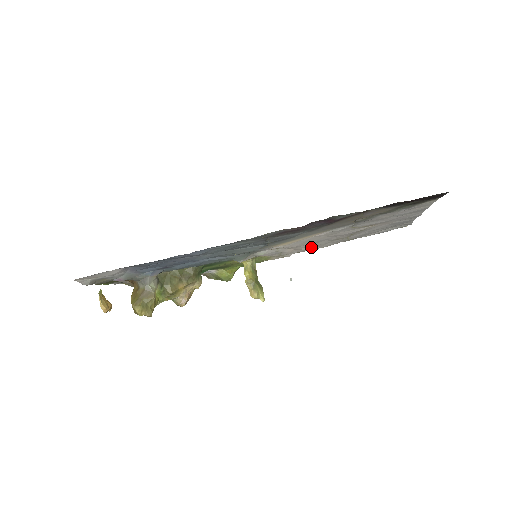
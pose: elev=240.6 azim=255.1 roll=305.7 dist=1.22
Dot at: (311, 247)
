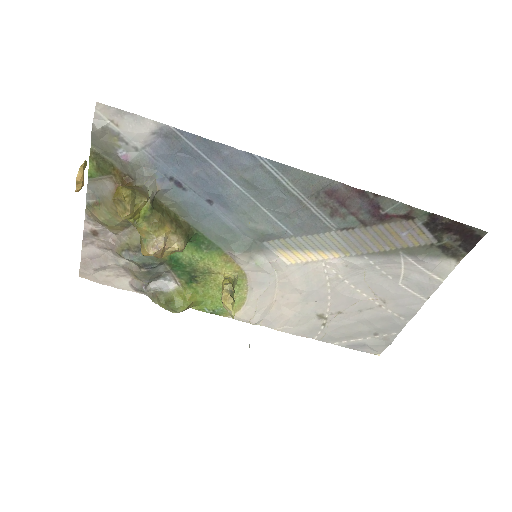
Dot at: (289, 315)
